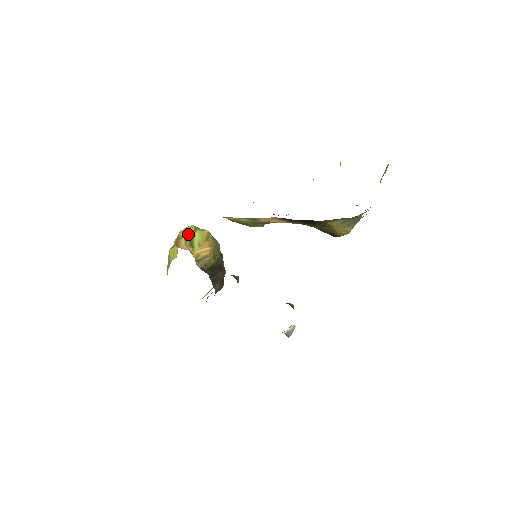
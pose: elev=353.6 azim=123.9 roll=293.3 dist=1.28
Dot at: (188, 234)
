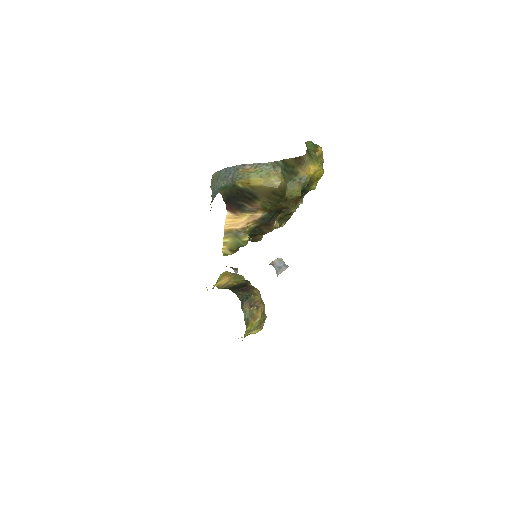
Dot at: occluded
